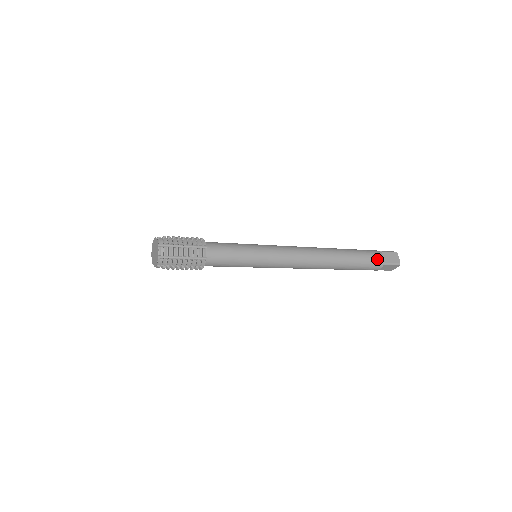
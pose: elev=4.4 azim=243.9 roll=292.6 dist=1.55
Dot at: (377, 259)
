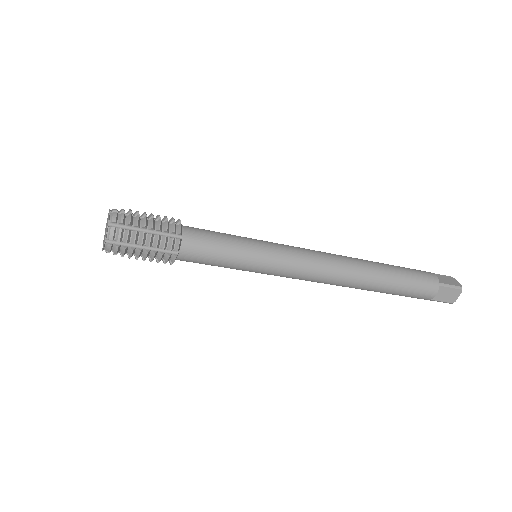
Dot at: (428, 277)
